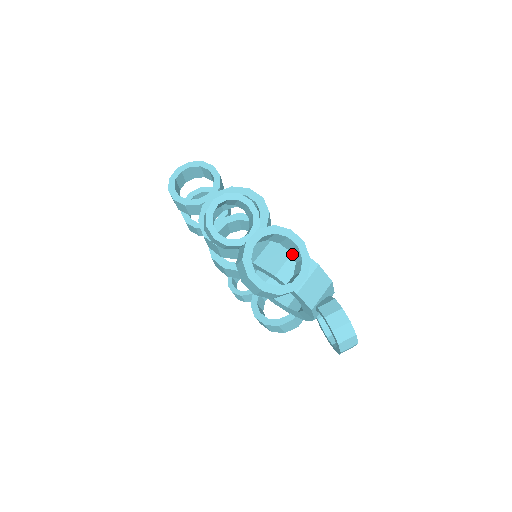
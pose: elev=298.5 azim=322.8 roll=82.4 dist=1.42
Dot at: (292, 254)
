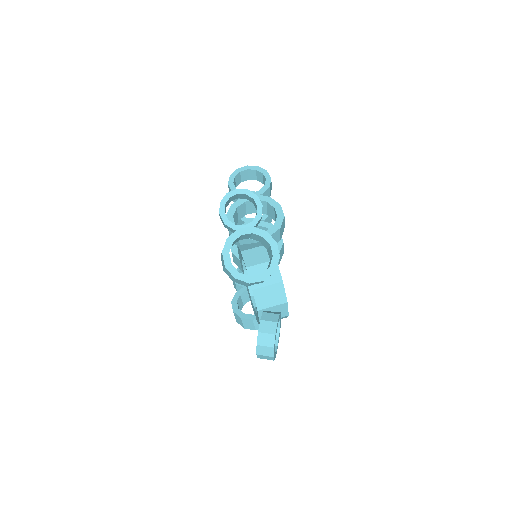
Dot at: (269, 261)
